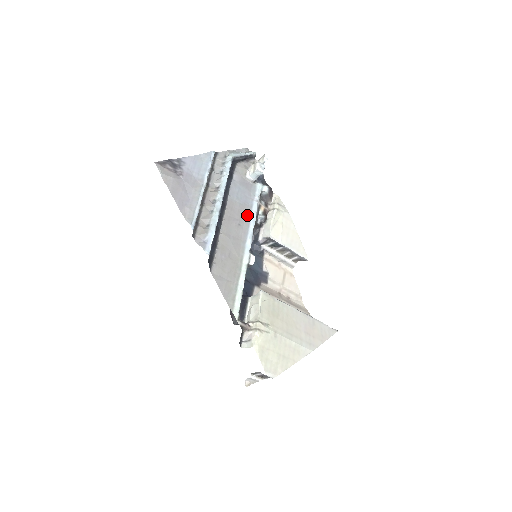
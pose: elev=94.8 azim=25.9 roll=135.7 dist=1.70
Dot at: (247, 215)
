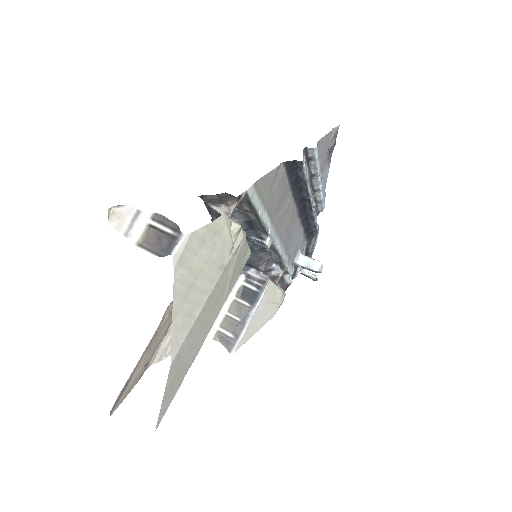
Dot at: (286, 246)
